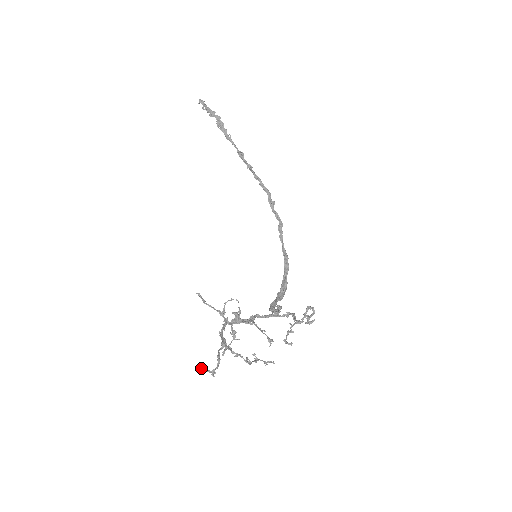
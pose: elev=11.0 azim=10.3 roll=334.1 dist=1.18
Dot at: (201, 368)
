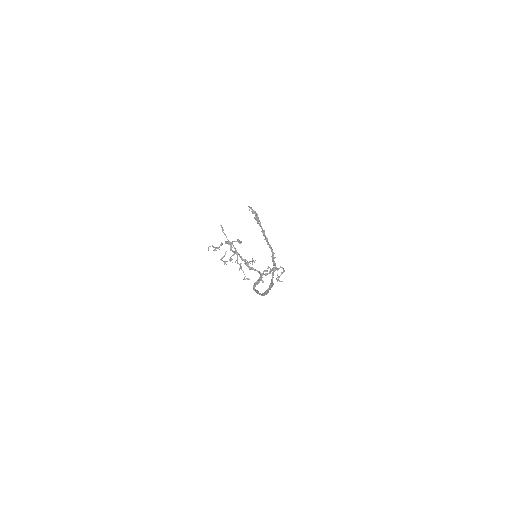
Dot at: (208, 249)
